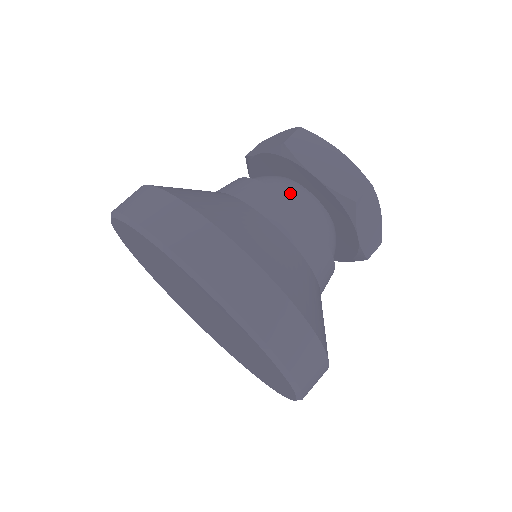
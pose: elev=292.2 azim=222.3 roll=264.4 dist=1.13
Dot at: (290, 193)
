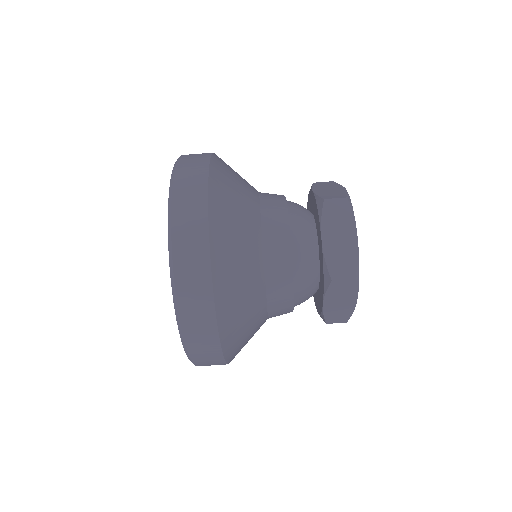
Dot at: (302, 291)
